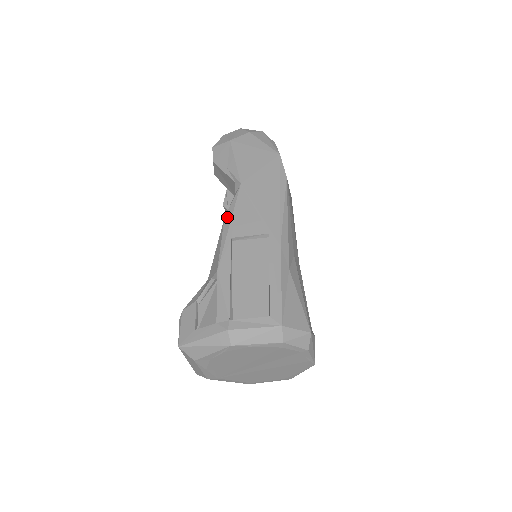
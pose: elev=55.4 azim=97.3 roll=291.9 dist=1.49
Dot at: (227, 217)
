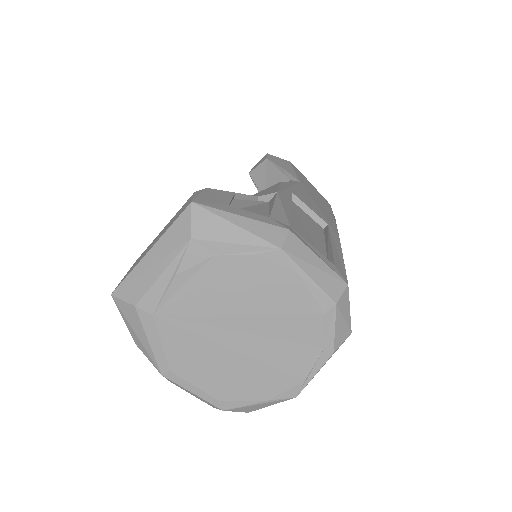
Dot at: (286, 182)
